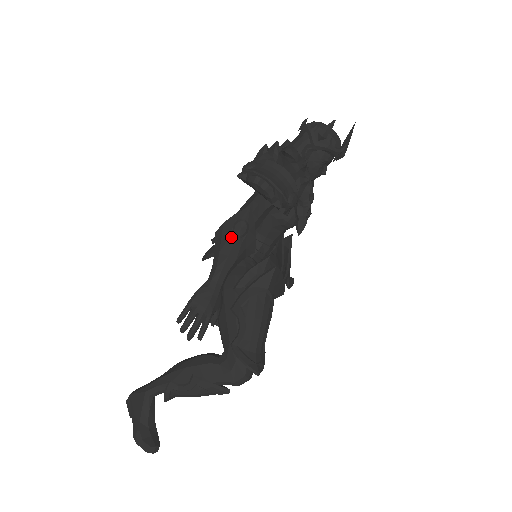
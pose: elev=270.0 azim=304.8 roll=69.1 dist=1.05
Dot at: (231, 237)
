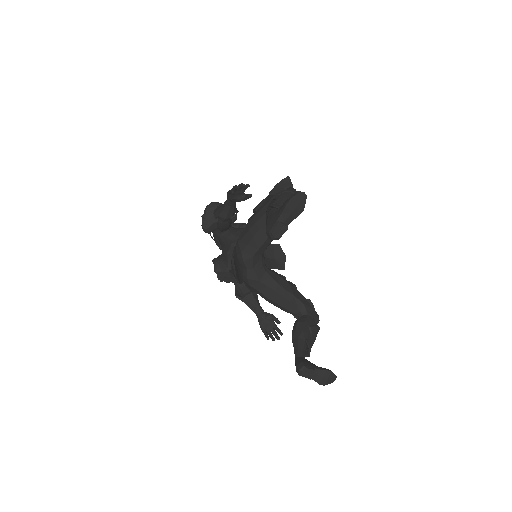
Dot at: (220, 206)
